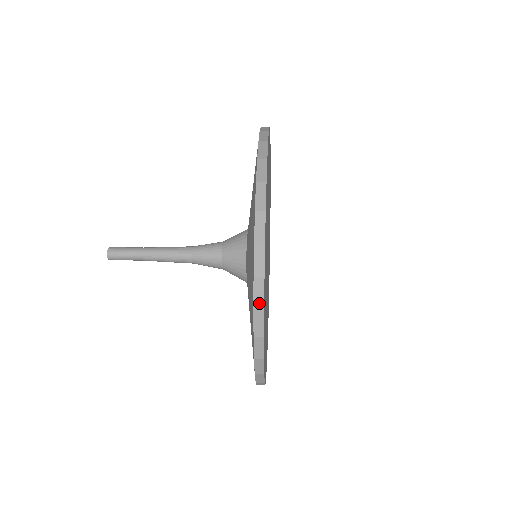
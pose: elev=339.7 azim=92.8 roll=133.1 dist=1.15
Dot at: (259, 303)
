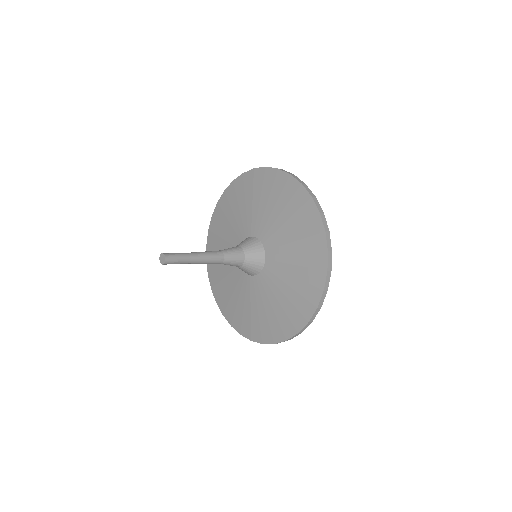
Dot at: (327, 287)
